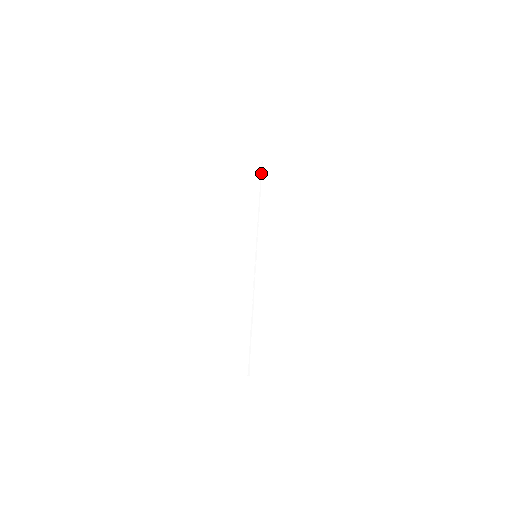
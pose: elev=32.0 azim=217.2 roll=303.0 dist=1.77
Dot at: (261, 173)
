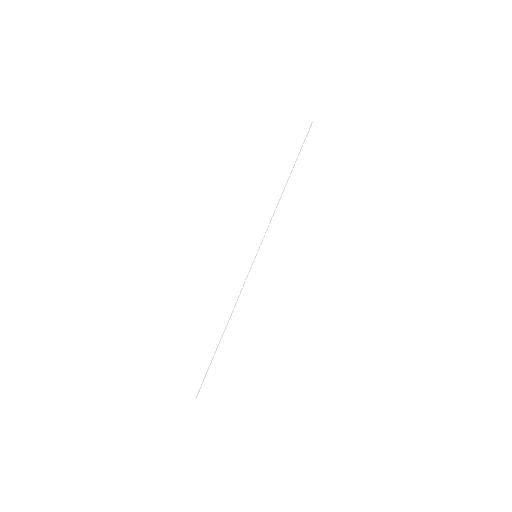
Dot at: (305, 139)
